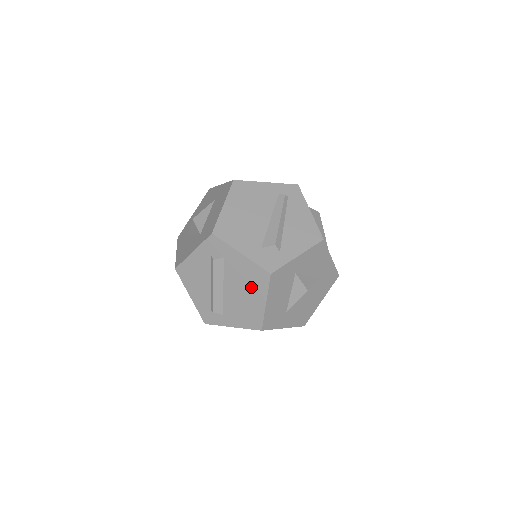
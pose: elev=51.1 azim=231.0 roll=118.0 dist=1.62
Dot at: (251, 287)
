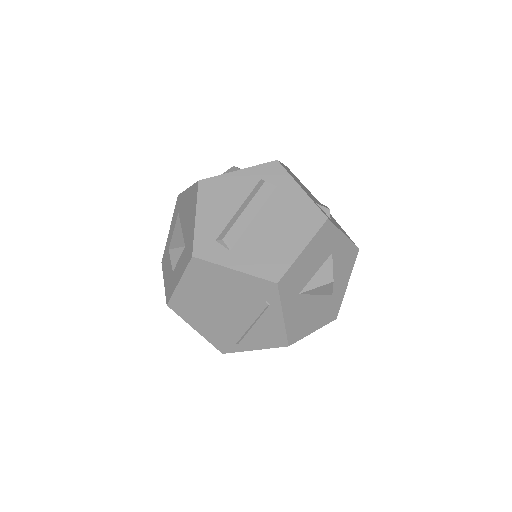
Dot at: (294, 226)
